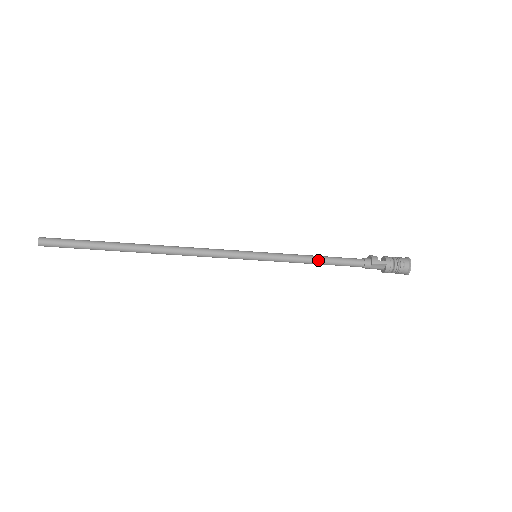
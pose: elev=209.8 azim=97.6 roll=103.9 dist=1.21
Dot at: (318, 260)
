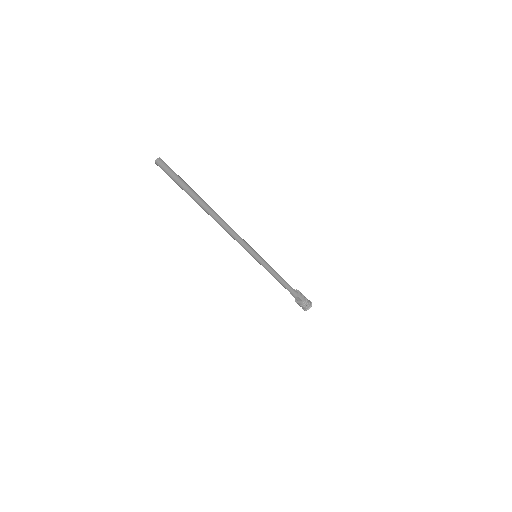
Dot at: (279, 279)
